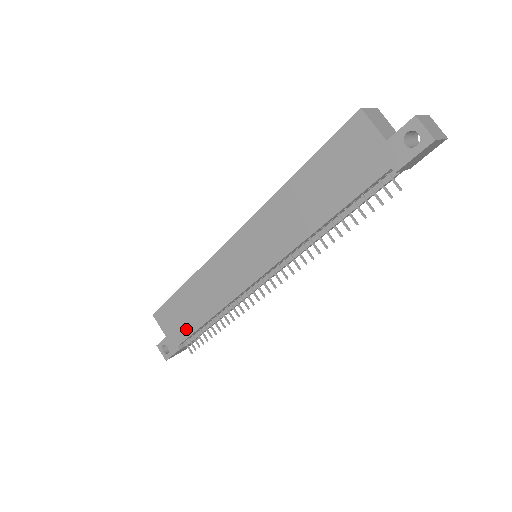
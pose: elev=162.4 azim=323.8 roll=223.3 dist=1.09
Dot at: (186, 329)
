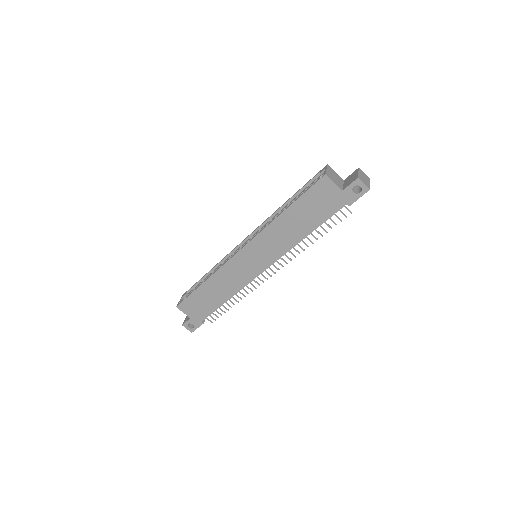
Dot at: (208, 310)
